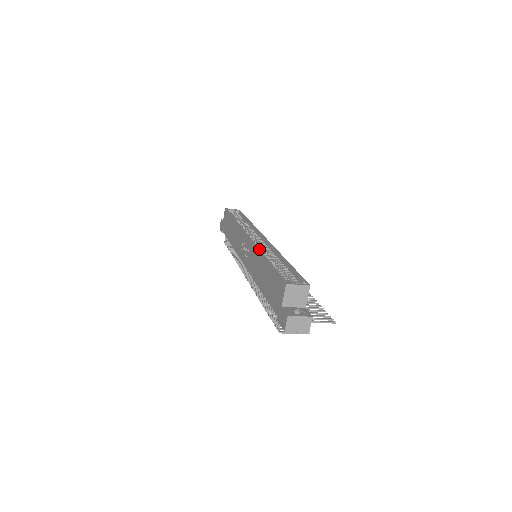
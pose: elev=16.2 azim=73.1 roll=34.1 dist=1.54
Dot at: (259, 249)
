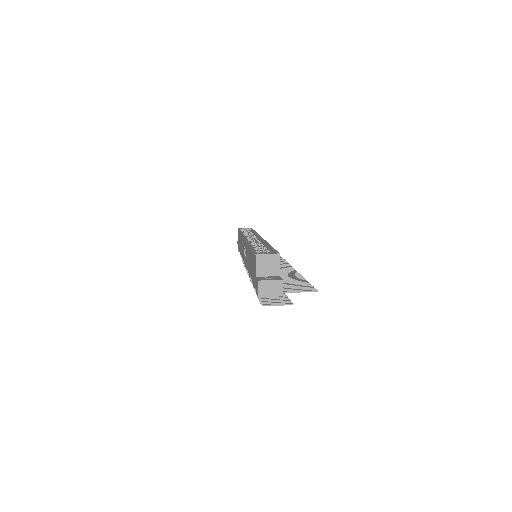
Dot at: (248, 242)
